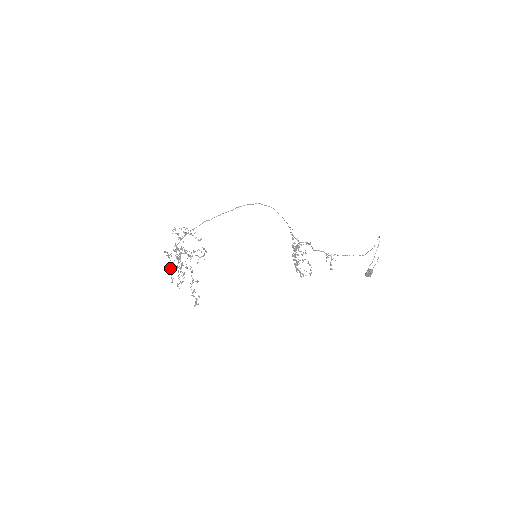
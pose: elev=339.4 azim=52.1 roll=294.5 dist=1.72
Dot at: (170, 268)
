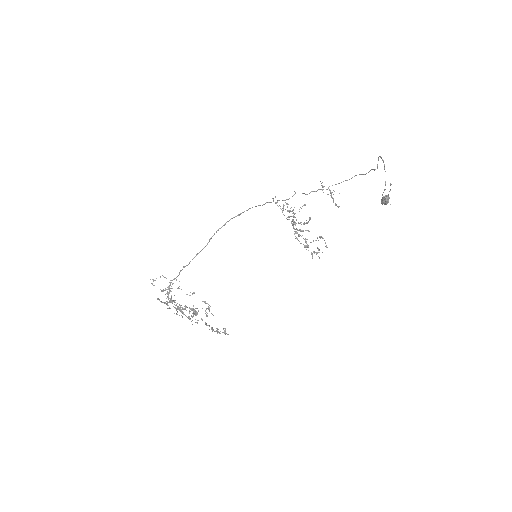
Dot at: occluded
